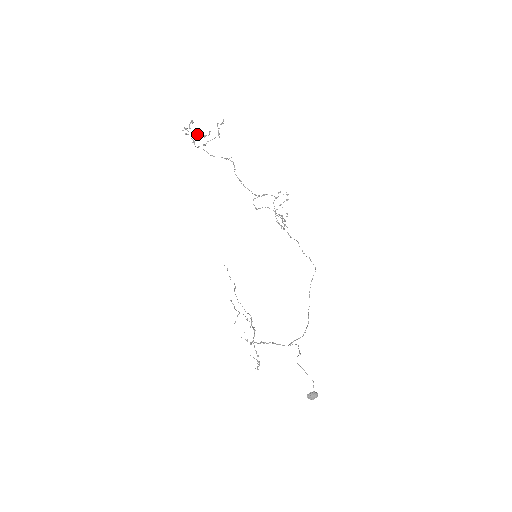
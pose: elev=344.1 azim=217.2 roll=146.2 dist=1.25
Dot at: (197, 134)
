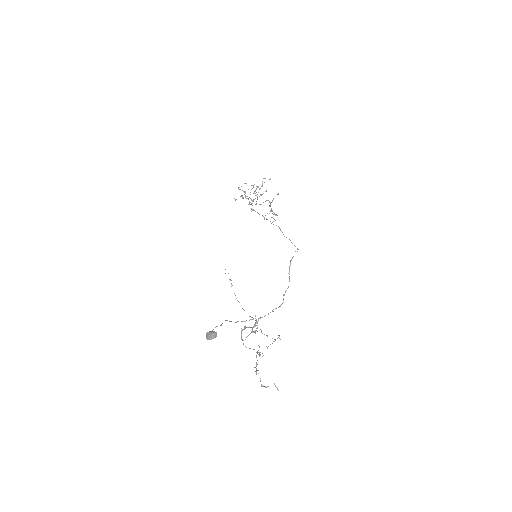
Dot at: occluded
